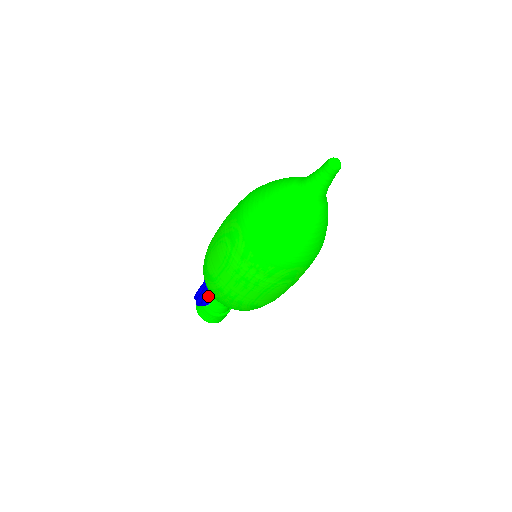
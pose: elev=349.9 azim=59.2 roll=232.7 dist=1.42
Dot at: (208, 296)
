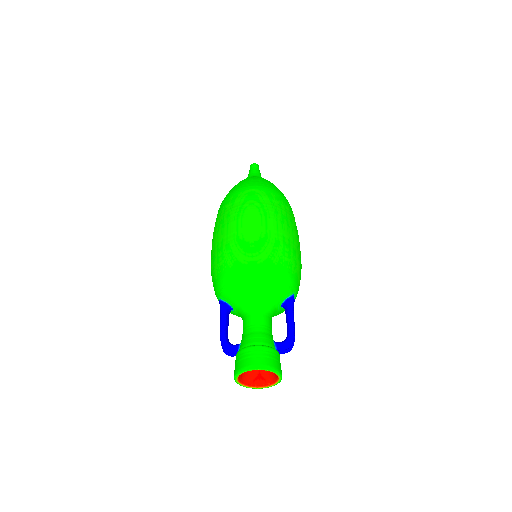
Dot at: occluded
